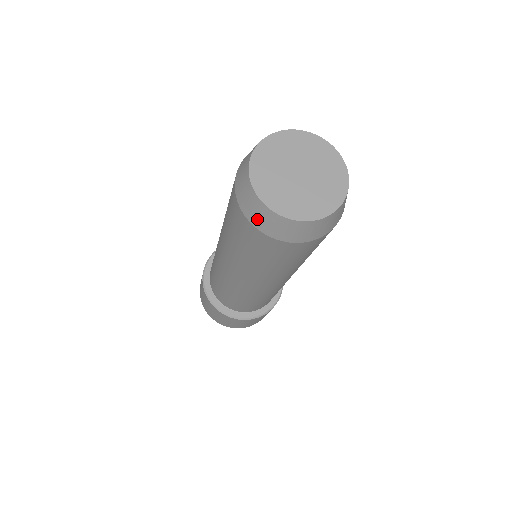
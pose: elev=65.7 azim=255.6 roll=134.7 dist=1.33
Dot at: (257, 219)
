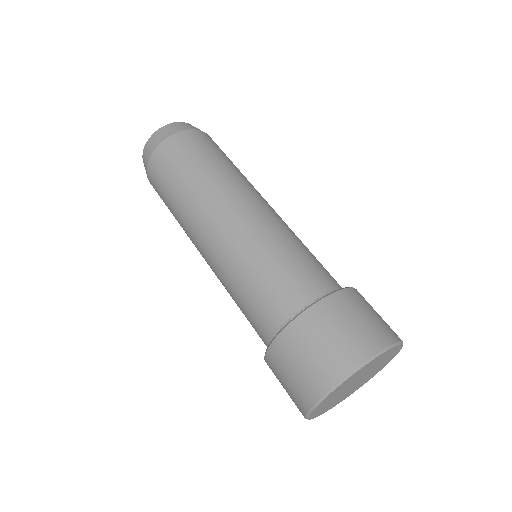
Dot at: (155, 143)
